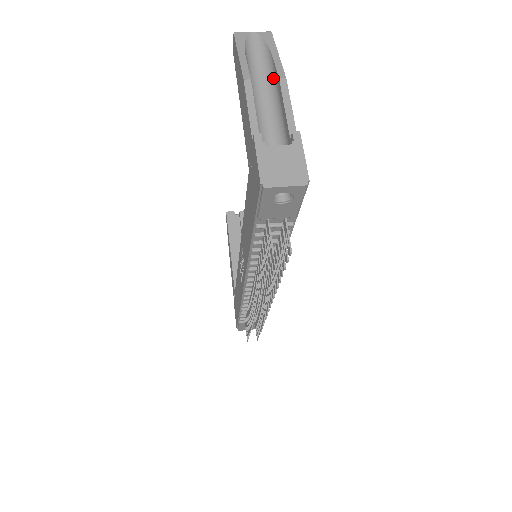
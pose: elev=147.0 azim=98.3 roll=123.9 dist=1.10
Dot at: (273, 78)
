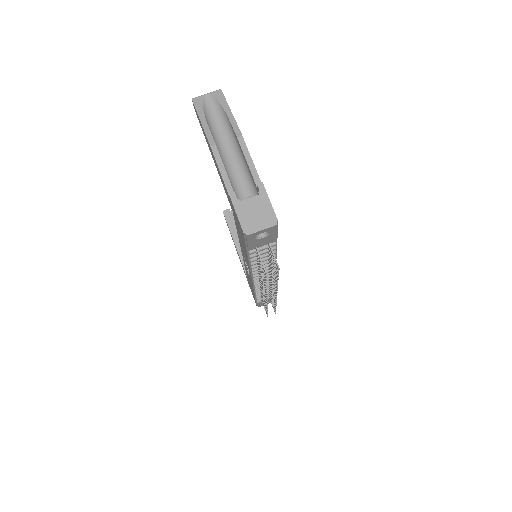
Dot at: (232, 134)
